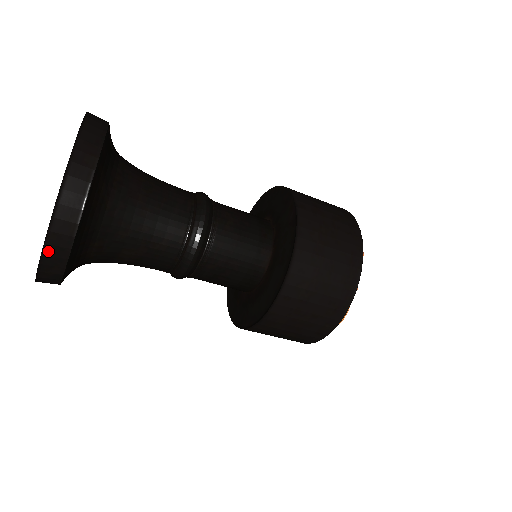
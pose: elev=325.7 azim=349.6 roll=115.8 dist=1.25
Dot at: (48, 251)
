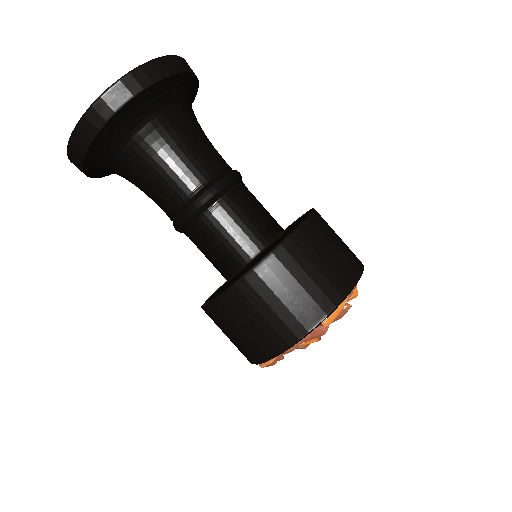
Dot at: (126, 80)
